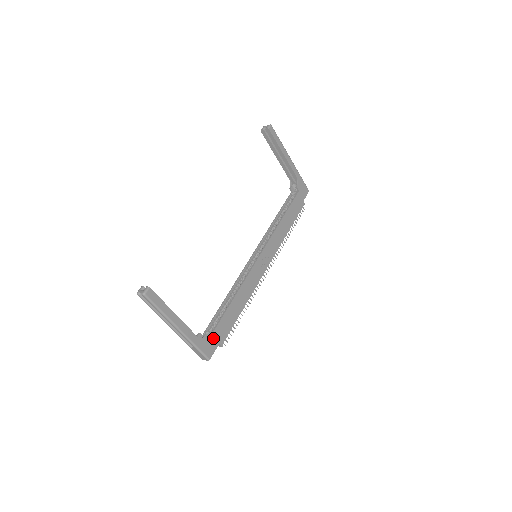
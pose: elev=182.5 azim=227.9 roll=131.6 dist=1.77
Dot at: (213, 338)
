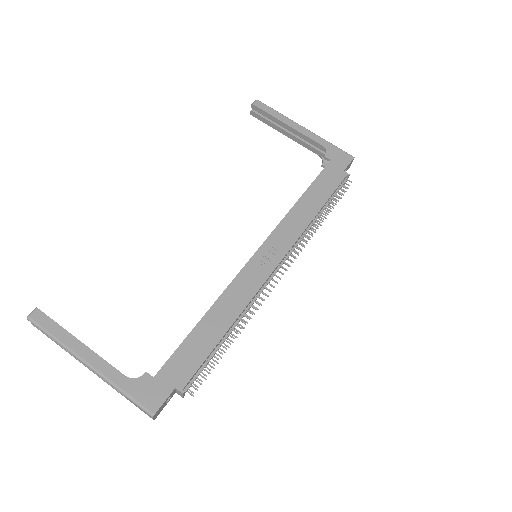
Dot at: (161, 379)
